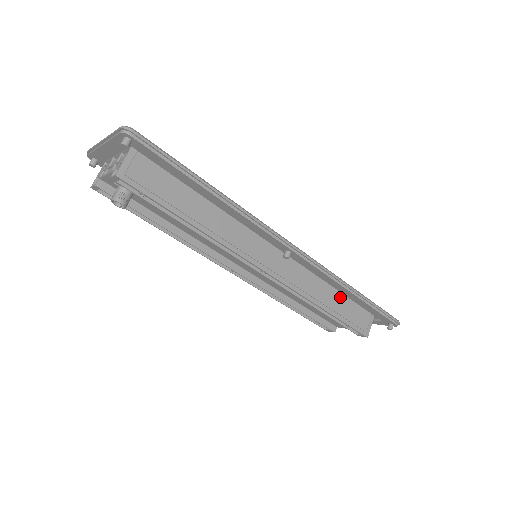
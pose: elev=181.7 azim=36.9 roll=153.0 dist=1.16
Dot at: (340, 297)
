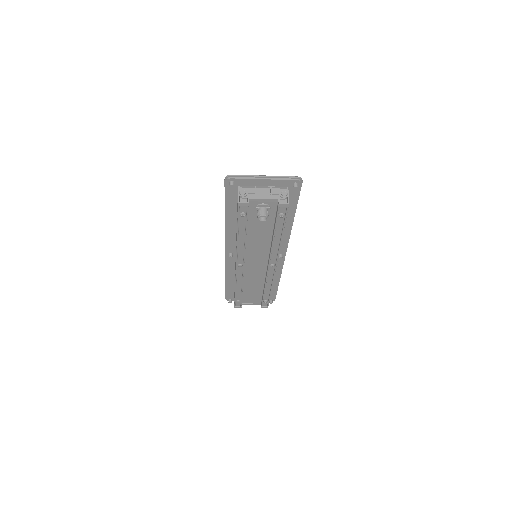
Dot at: occluded
